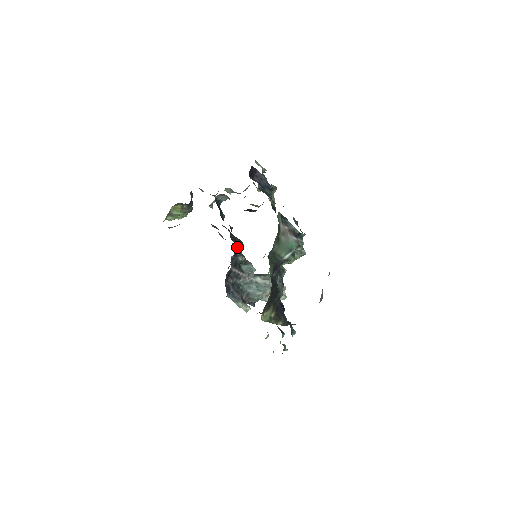
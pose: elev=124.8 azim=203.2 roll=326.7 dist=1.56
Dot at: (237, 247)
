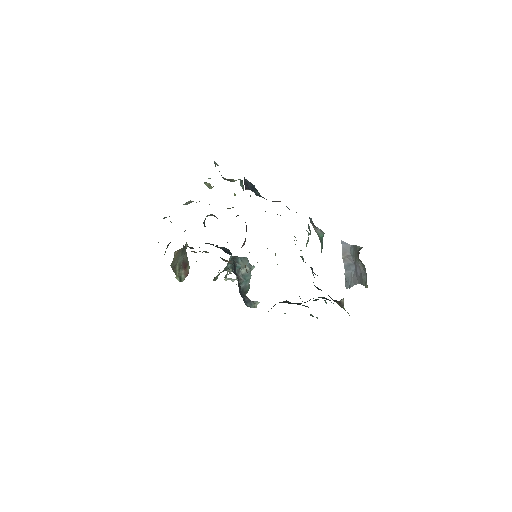
Dot at: occluded
